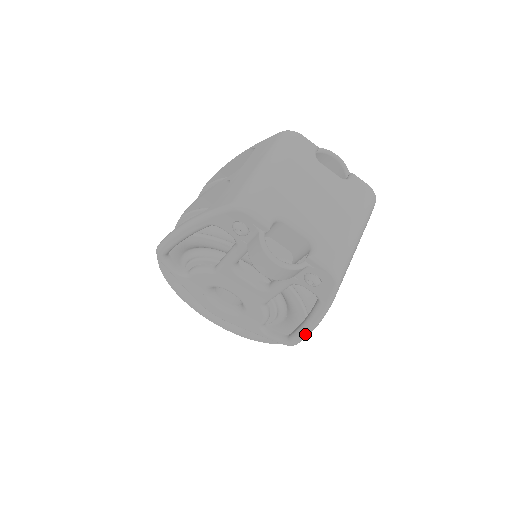
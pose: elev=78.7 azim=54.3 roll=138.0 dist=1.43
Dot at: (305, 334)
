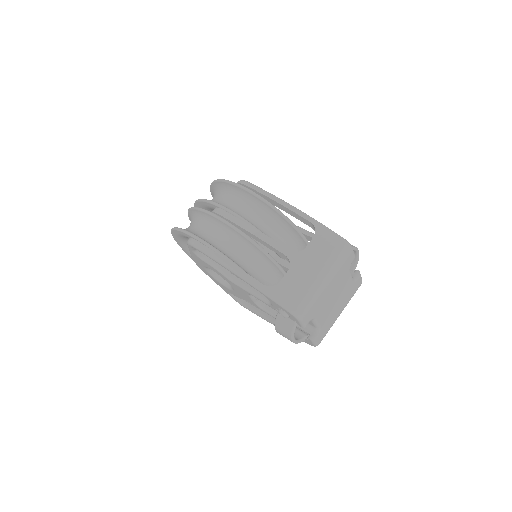
Dot at: (261, 317)
